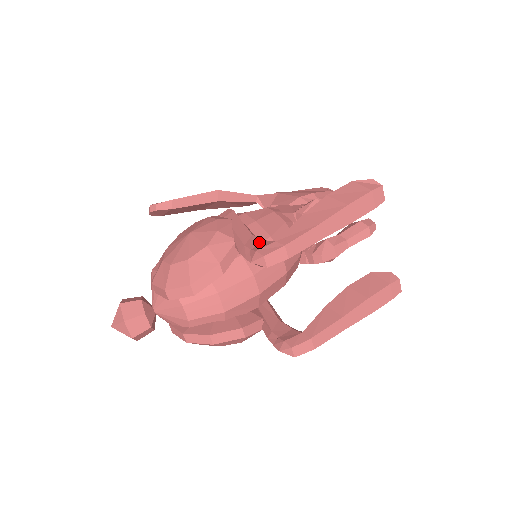
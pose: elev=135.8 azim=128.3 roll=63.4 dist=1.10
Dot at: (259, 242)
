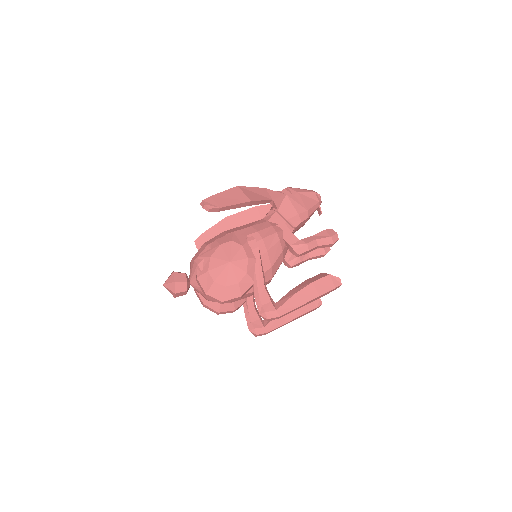
Dot at: (268, 301)
